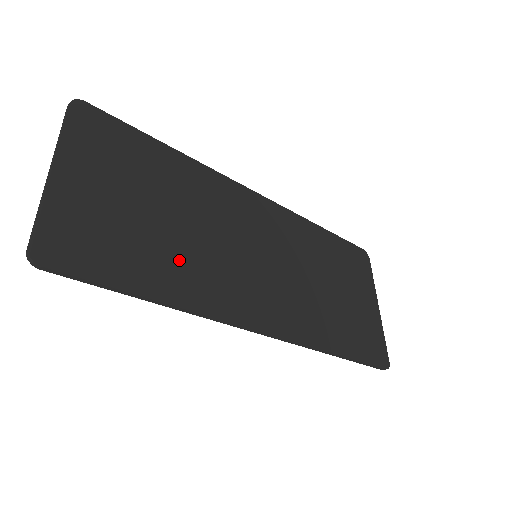
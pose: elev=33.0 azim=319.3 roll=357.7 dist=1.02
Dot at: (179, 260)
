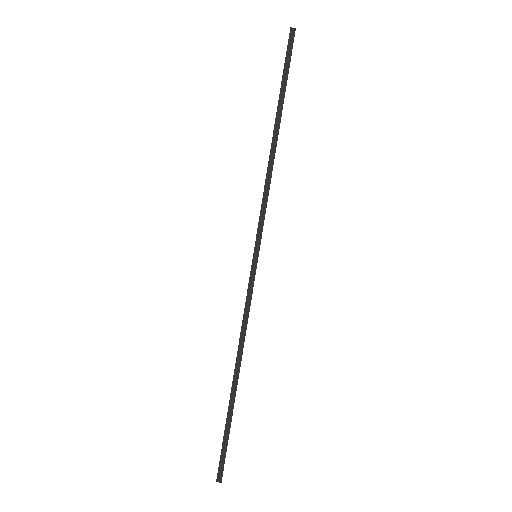
Dot at: occluded
